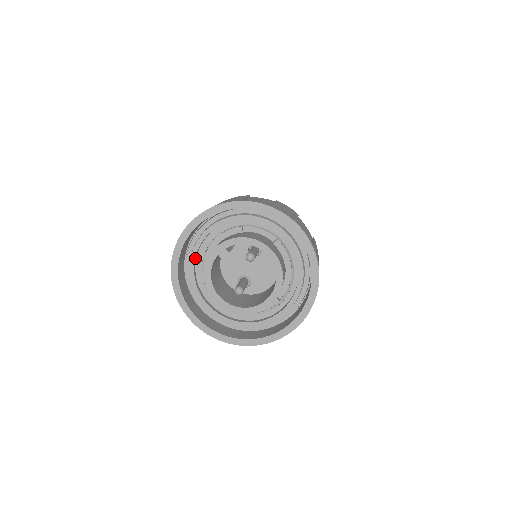
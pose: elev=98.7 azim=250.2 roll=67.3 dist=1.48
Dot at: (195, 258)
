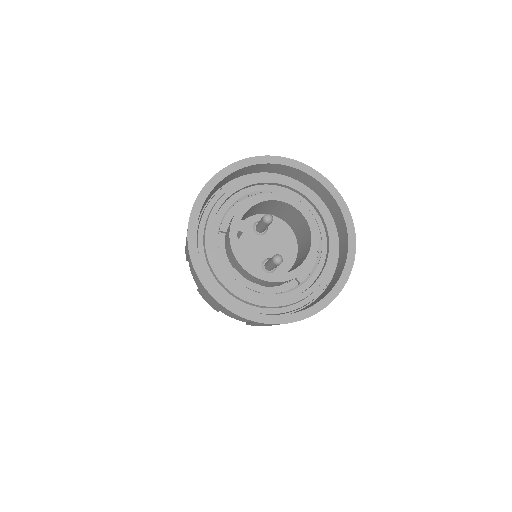
Dot at: (212, 257)
